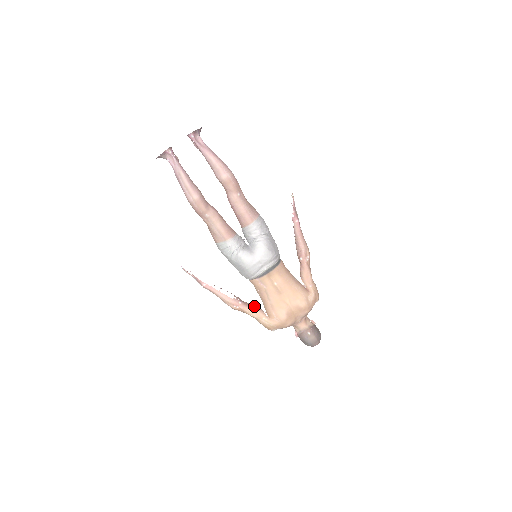
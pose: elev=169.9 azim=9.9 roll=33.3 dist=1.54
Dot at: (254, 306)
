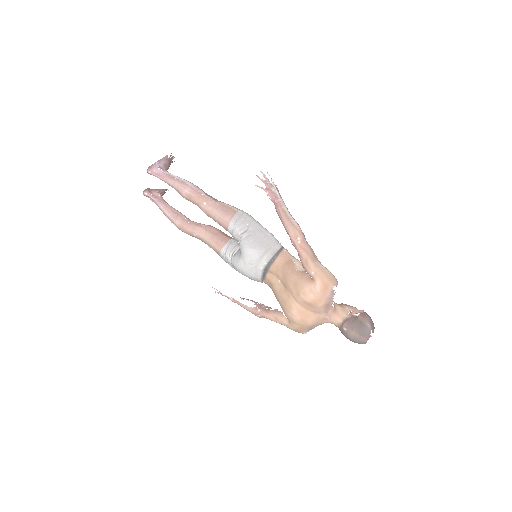
Dot at: (273, 311)
